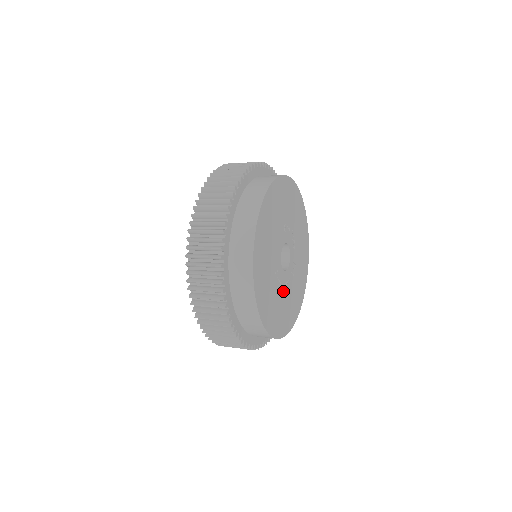
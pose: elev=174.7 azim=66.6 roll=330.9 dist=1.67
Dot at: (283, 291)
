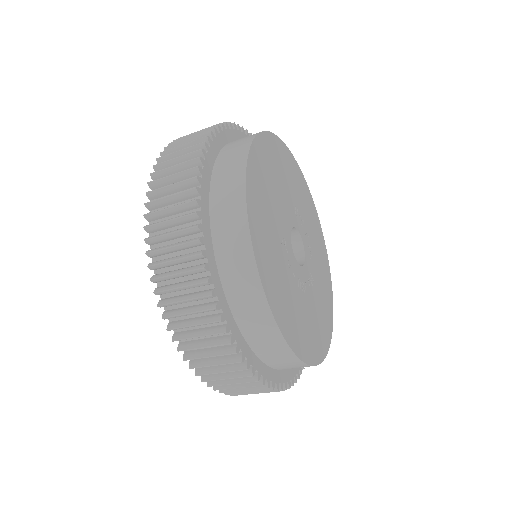
Dot at: (295, 284)
